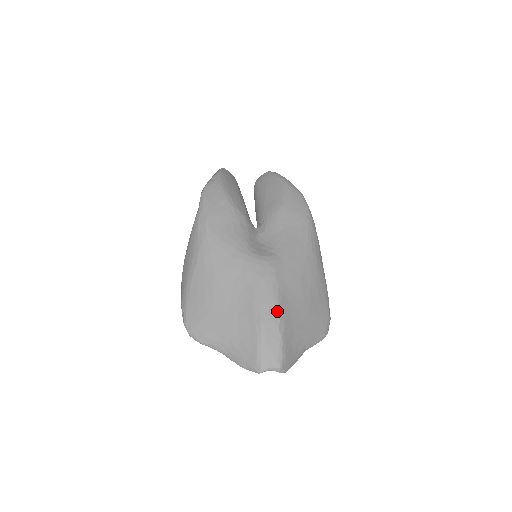
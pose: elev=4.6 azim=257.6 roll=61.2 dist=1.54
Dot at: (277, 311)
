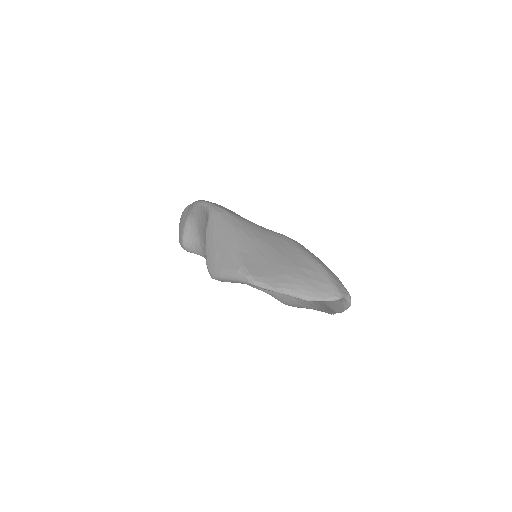
Dot at: occluded
